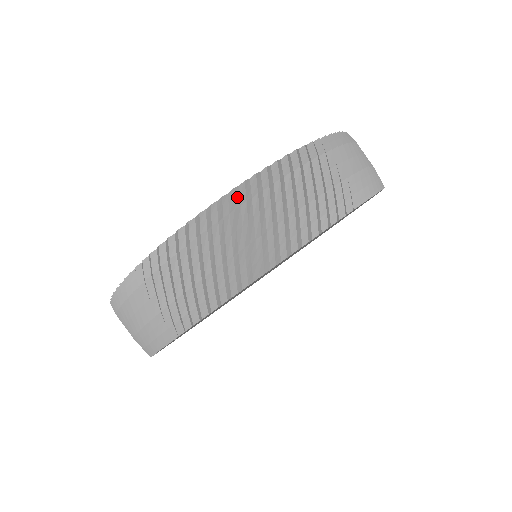
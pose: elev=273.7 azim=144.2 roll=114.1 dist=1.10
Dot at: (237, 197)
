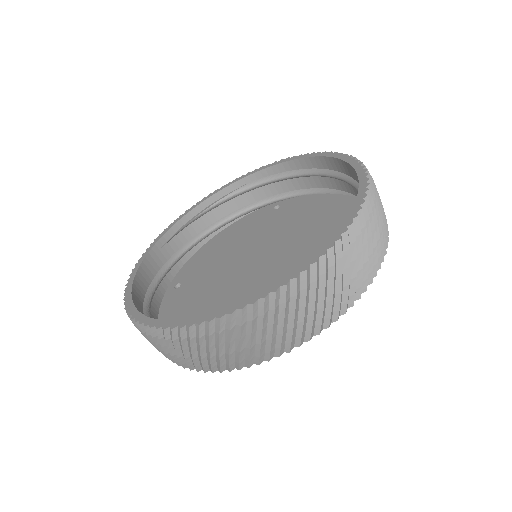
Dot at: (363, 215)
